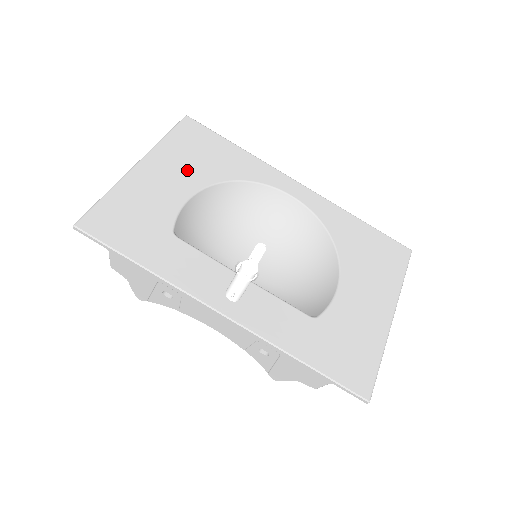
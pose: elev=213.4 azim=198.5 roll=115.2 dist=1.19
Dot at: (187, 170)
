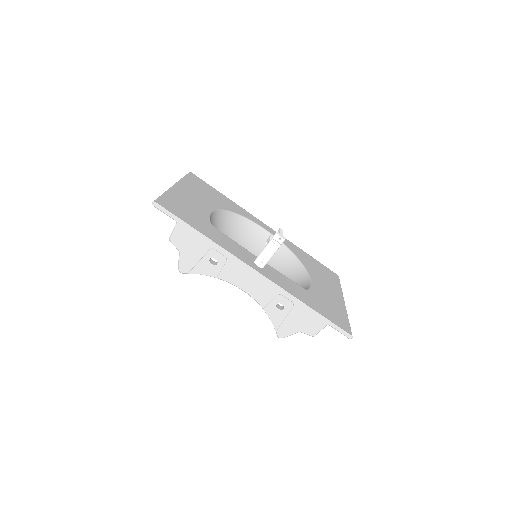
Dot at: (204, 197)
